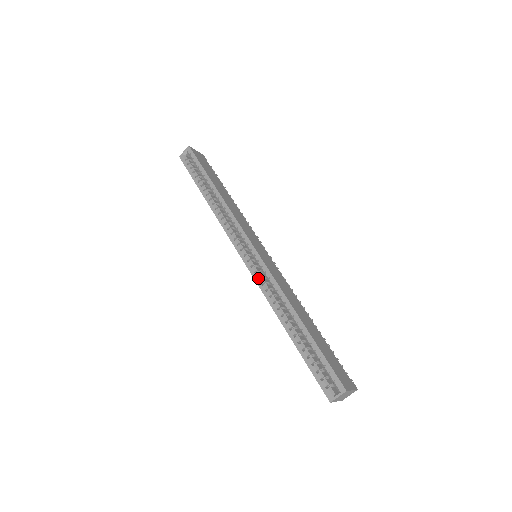
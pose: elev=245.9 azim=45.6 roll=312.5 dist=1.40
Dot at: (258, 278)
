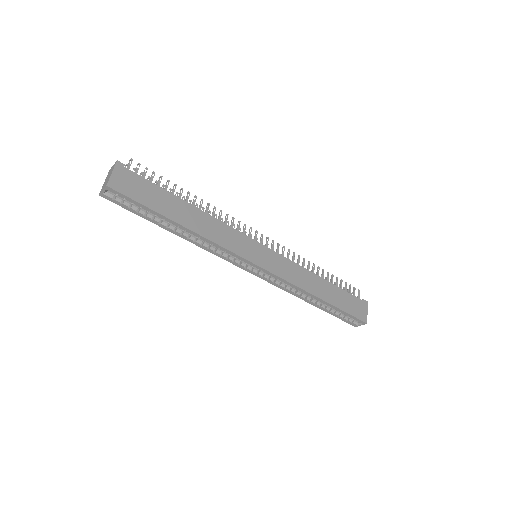
Dot at: (272, 281)
